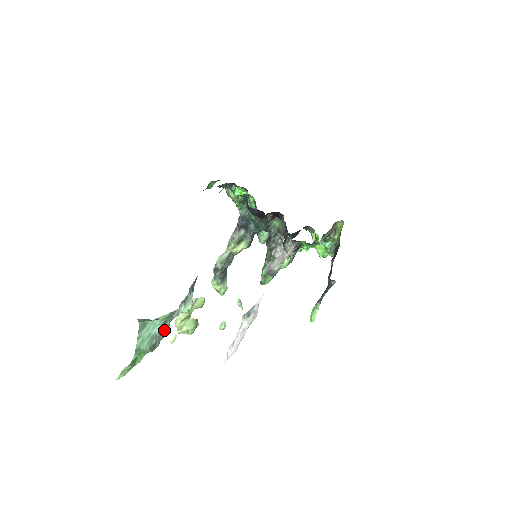
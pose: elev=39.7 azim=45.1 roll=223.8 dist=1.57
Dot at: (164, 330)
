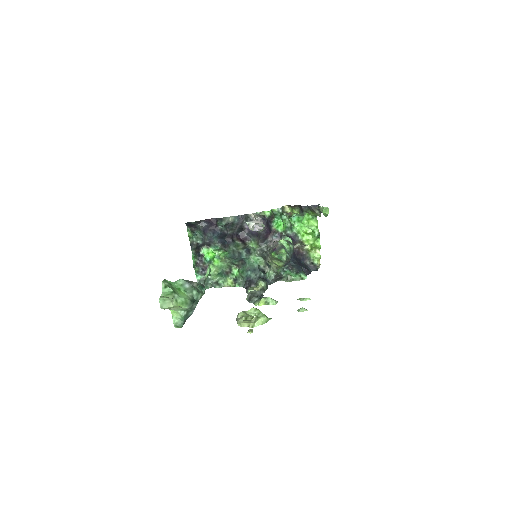
Dot at: occluded
